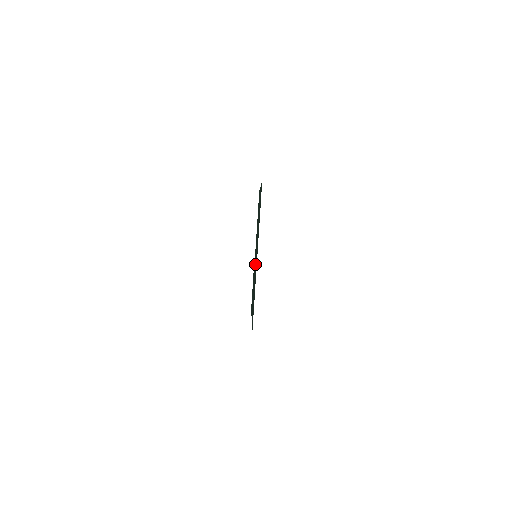
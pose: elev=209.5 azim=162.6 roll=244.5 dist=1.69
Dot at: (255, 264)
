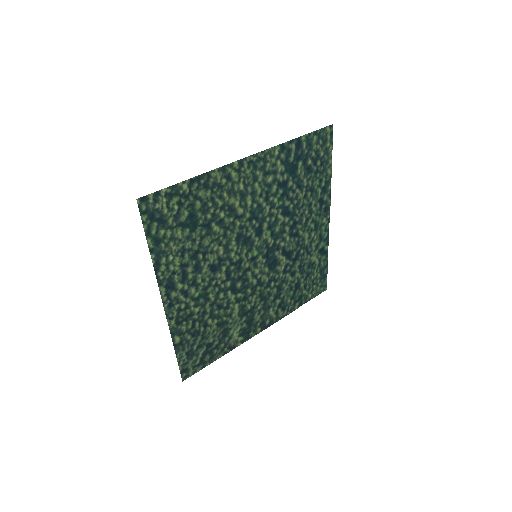
Dot at: (256, 266)
